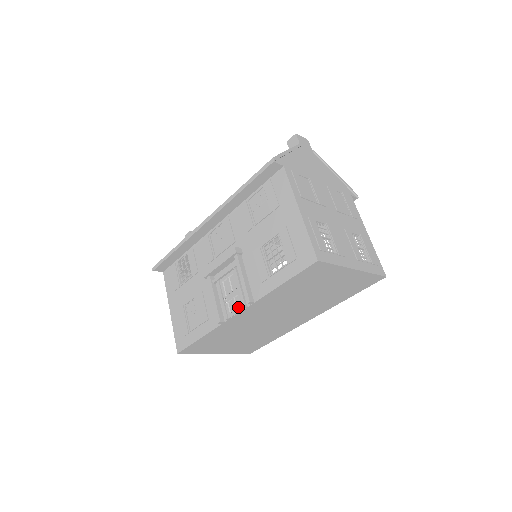
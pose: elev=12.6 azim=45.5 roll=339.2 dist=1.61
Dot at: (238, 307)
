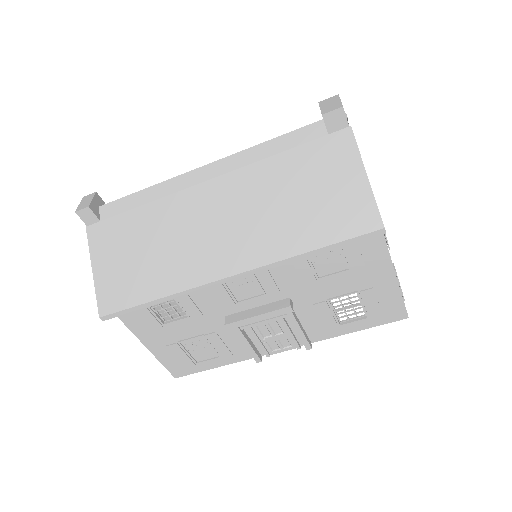
Dot at: (286, 347)
